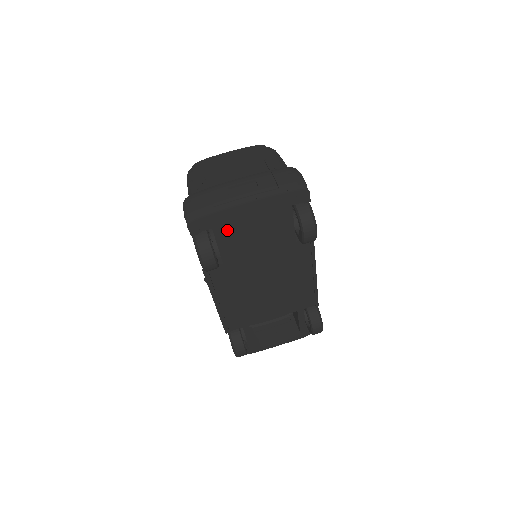
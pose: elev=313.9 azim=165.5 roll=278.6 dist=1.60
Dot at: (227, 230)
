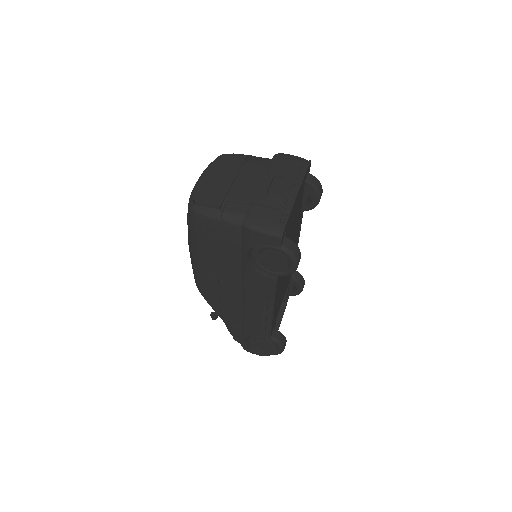
Dot at: (288, 227)
